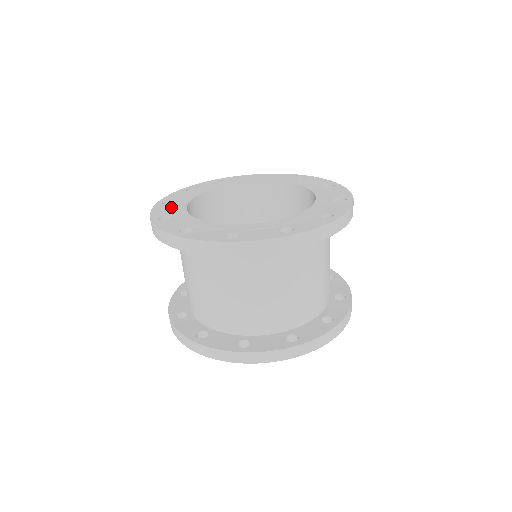
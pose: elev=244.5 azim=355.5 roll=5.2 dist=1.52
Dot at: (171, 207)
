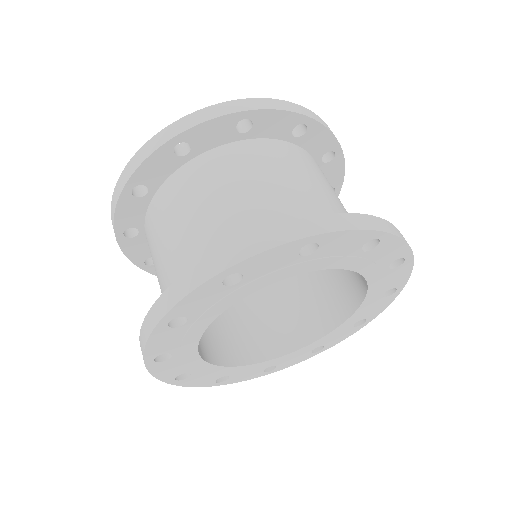
Dot at: occluded
